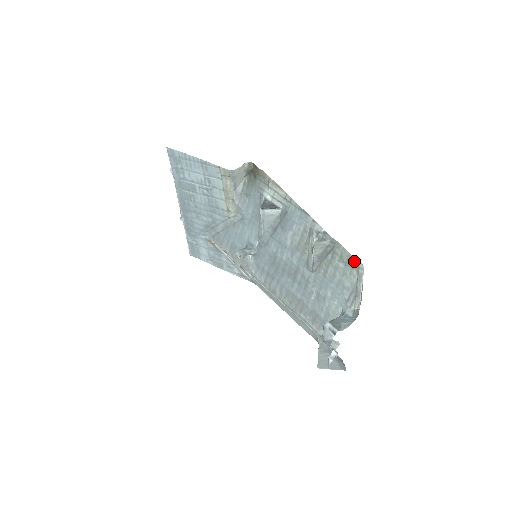
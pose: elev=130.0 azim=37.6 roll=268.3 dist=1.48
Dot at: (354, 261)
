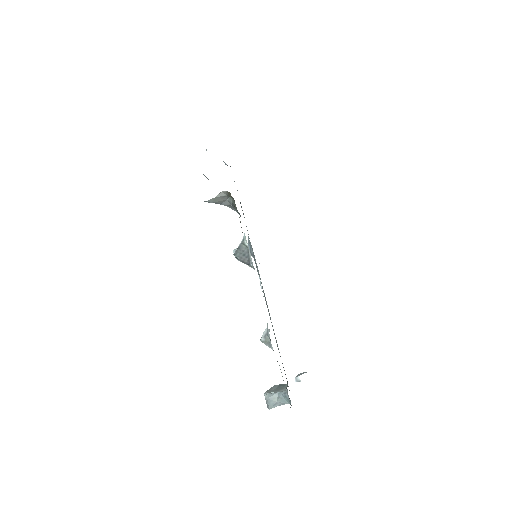
Dot at: occluded
